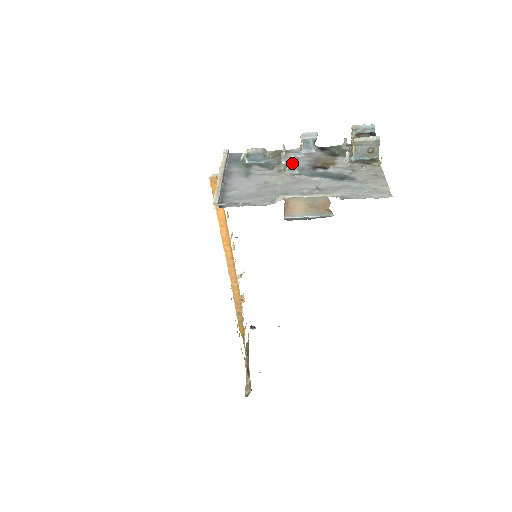
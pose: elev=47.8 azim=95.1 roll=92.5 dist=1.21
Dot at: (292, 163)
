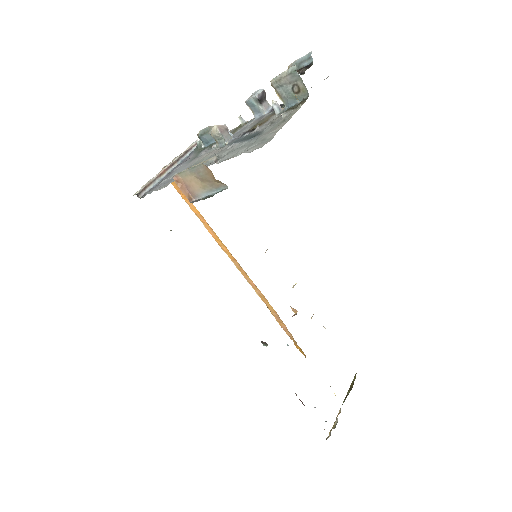
Dot at: (214, 134)
